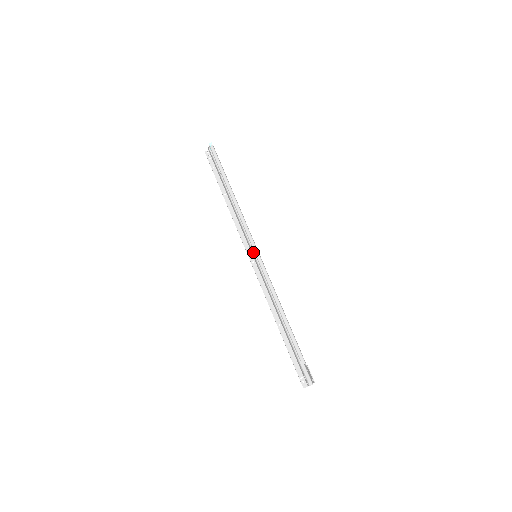
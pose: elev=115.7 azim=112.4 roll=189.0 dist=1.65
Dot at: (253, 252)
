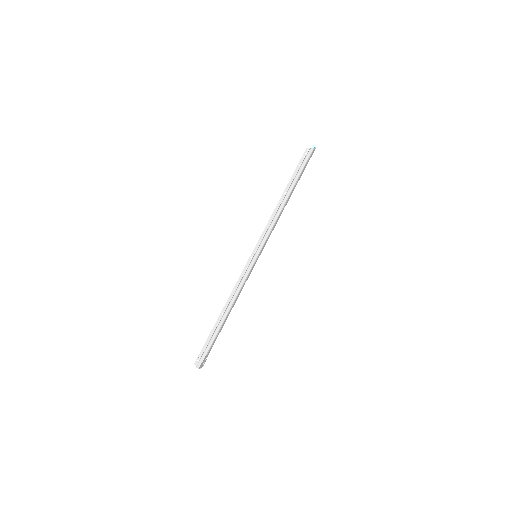
Dot at: (256, 251)
